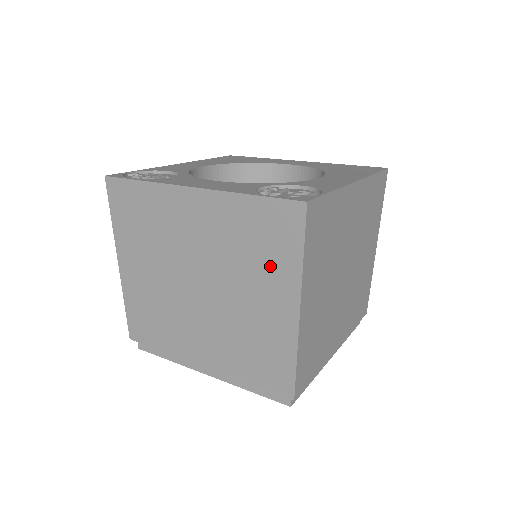
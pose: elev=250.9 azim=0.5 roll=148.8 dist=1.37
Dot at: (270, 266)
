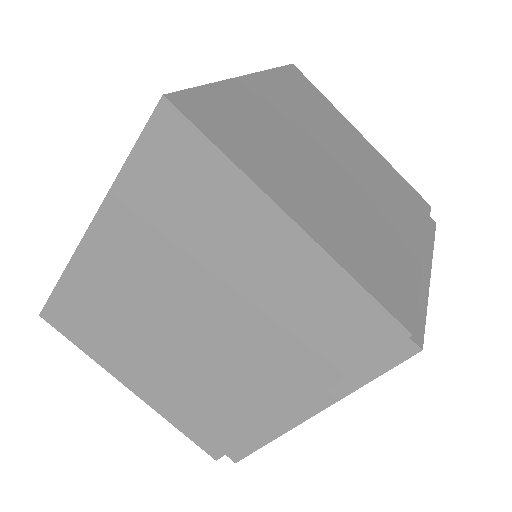
Dot at: (215, 211)
